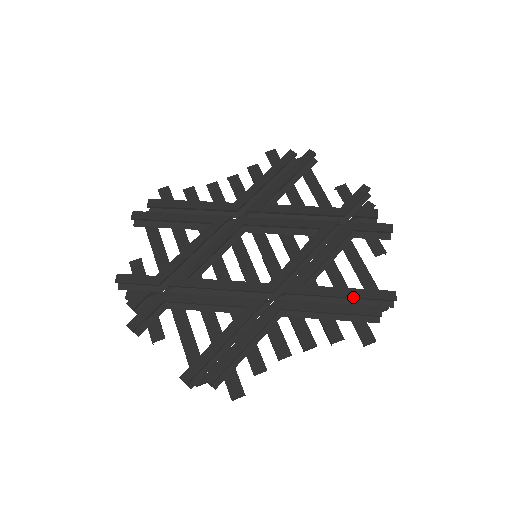
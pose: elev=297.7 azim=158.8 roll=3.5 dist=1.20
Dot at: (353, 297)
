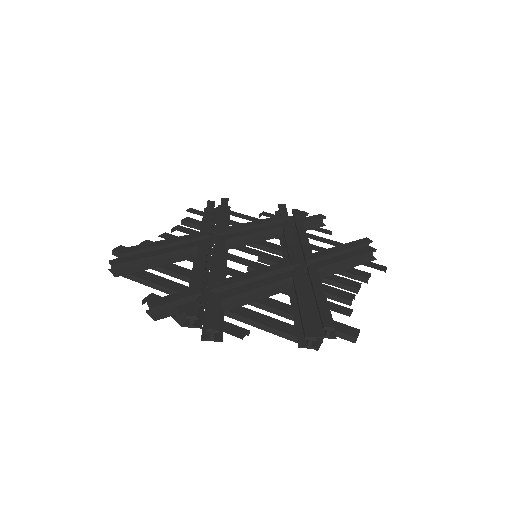
Dot at: (350, 247)
